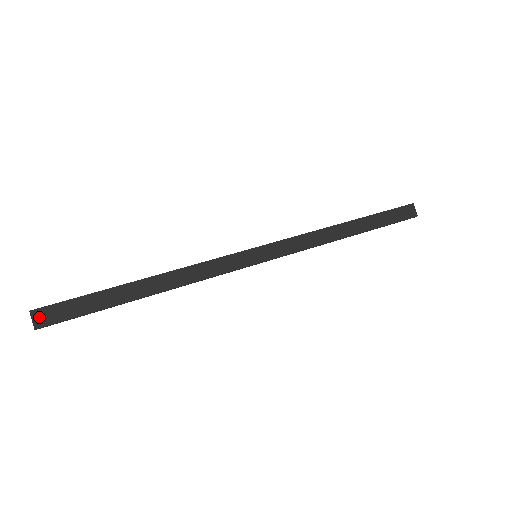
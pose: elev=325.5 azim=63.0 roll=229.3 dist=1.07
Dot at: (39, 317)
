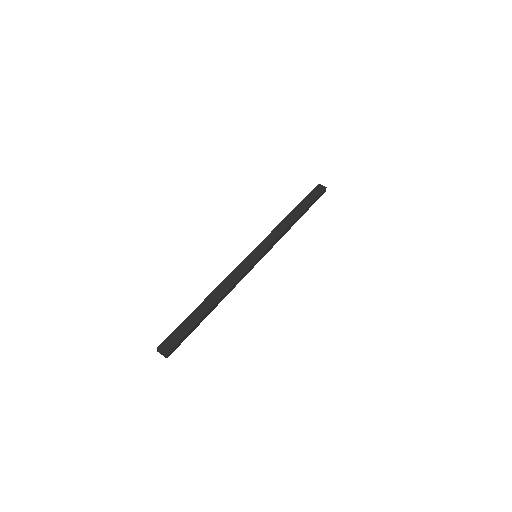
Dot at: (164, 348)
